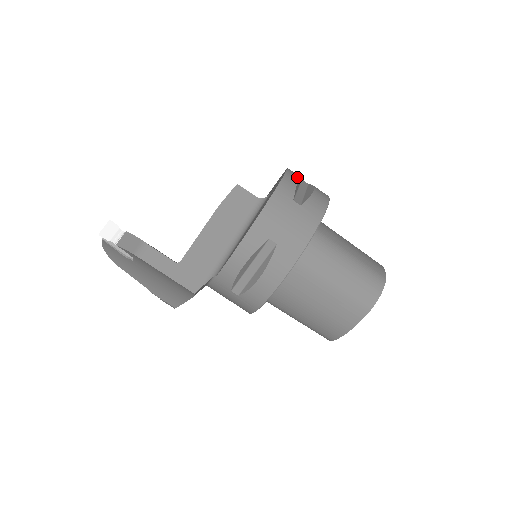
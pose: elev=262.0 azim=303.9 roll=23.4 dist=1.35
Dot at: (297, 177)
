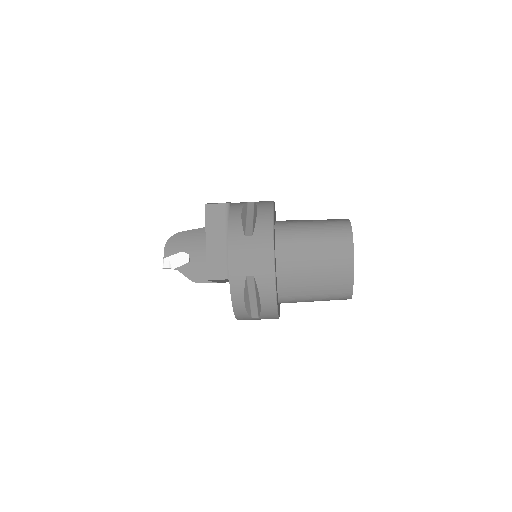
Dot at: (242, 301)
